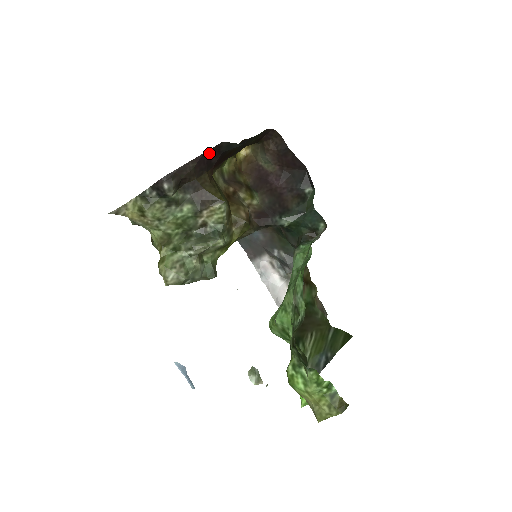
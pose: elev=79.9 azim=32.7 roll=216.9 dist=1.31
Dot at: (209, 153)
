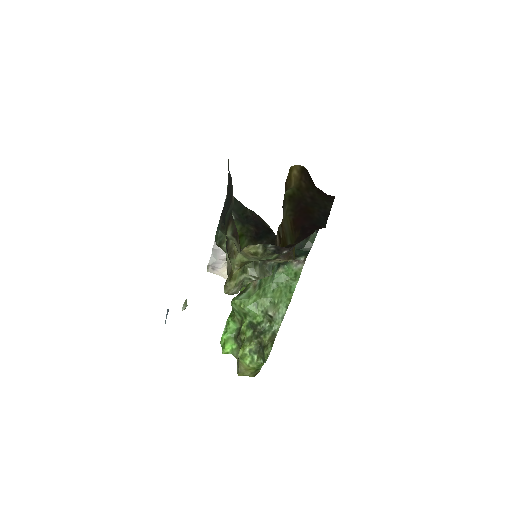
Dot at: (313, 229)
